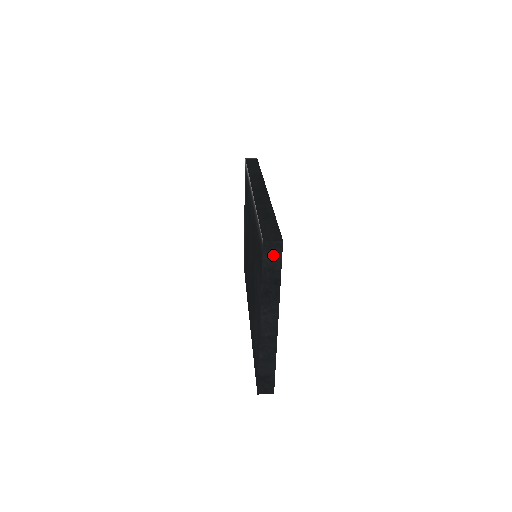
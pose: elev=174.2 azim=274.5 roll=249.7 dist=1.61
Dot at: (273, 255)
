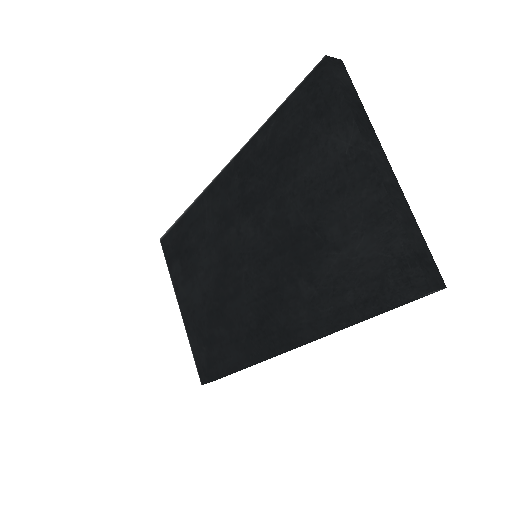
Dot at: (341, 74)
